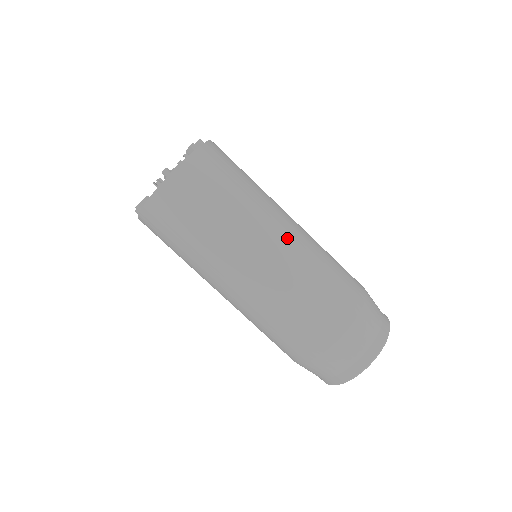
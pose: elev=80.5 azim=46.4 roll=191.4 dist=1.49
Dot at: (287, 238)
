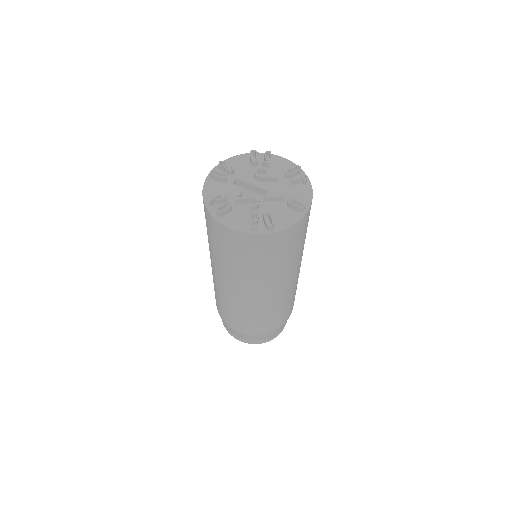
Dot at: (246, 297)
